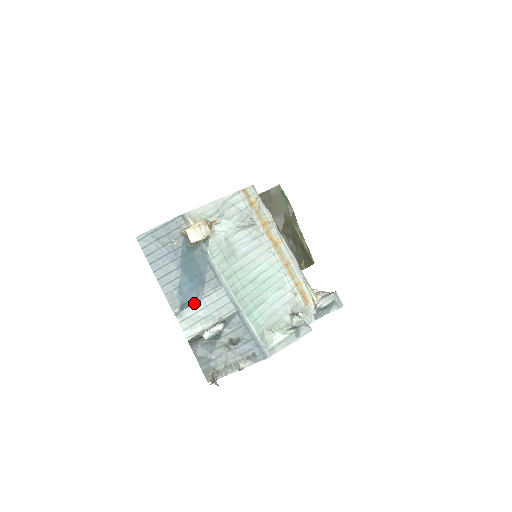
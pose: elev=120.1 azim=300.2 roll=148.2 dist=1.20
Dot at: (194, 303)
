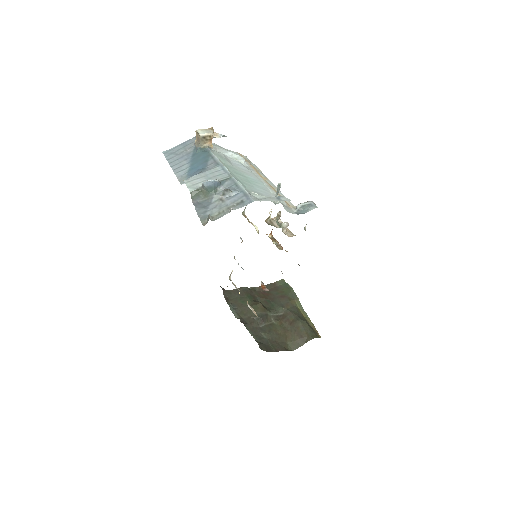
Dot at: (198, 174)
